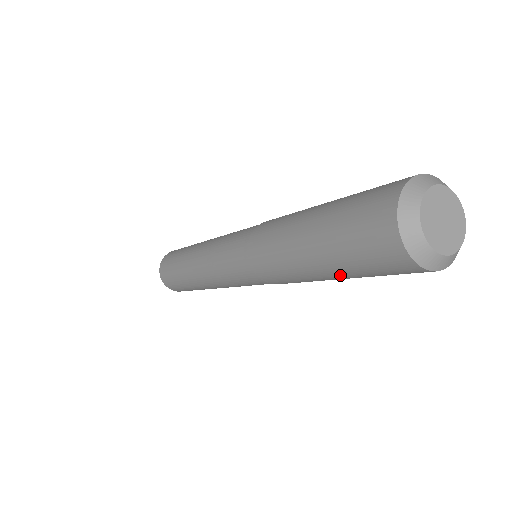
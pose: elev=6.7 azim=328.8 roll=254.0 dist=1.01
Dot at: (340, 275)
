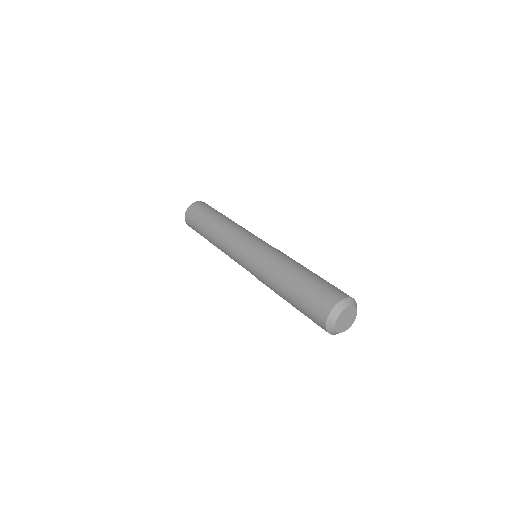
Dot at: occluded
